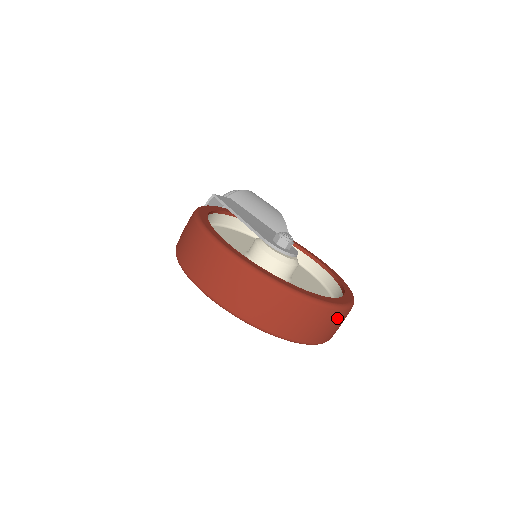
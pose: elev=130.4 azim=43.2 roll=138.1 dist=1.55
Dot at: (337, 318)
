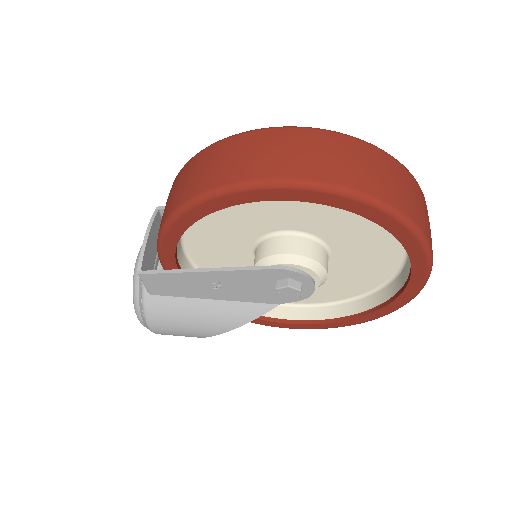
Dot at: occluded
